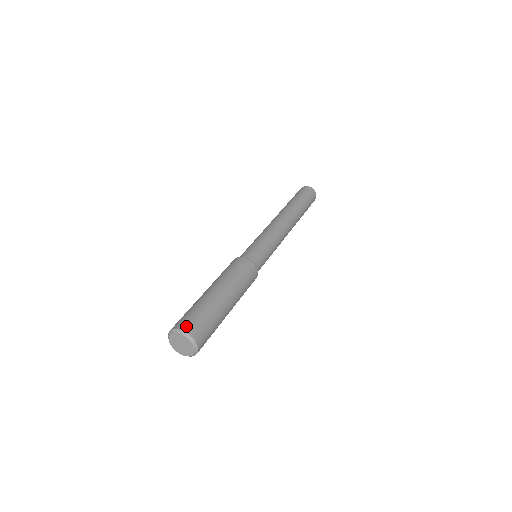
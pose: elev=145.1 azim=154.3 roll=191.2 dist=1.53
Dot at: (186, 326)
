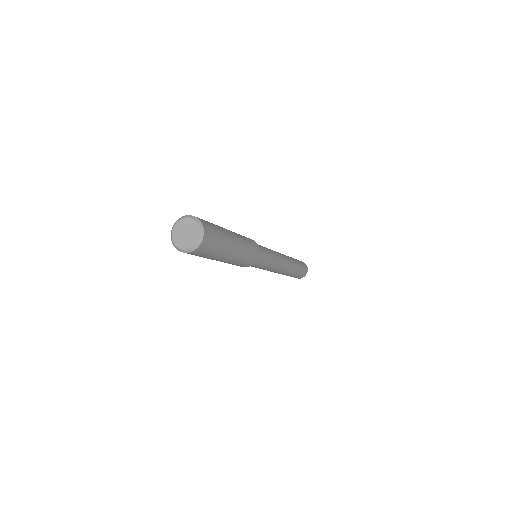
Dot at: occluded
